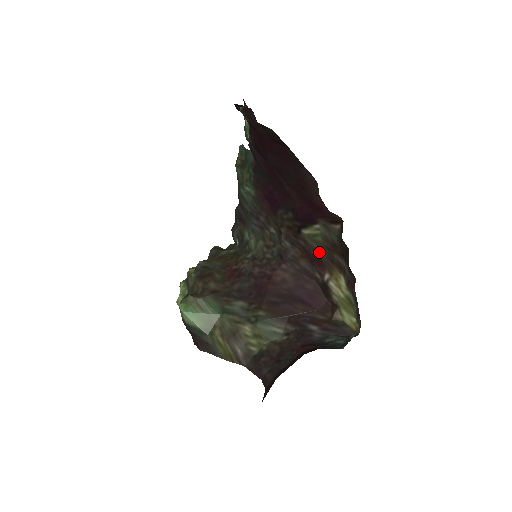
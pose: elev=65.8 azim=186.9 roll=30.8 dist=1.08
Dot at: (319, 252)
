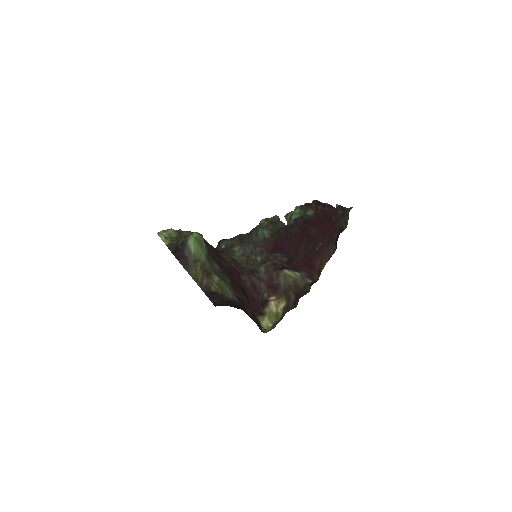
Dot at: (280, 285)
